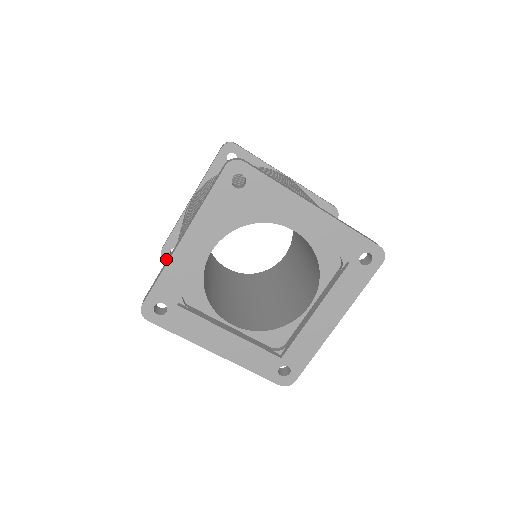
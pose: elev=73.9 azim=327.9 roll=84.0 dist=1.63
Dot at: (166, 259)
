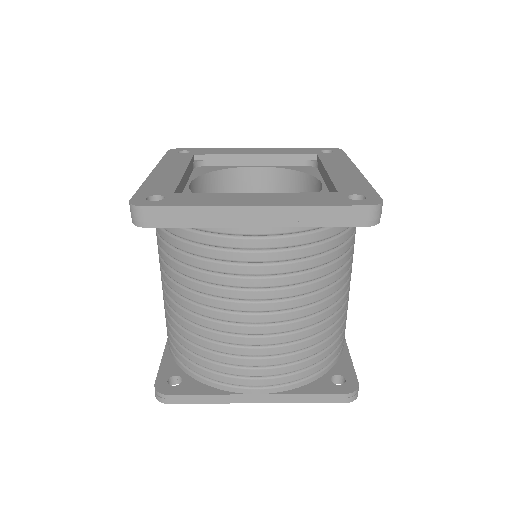
Dot at: occluded
